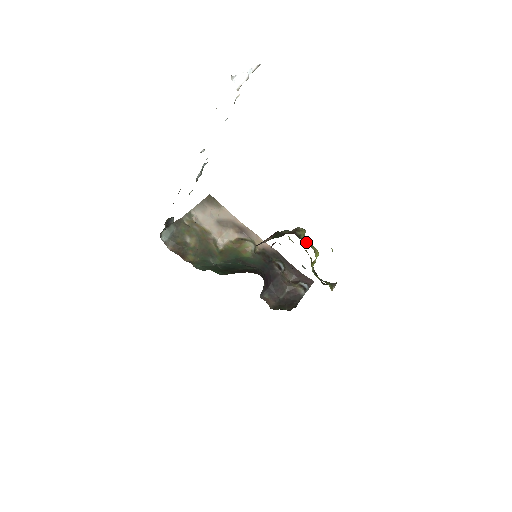
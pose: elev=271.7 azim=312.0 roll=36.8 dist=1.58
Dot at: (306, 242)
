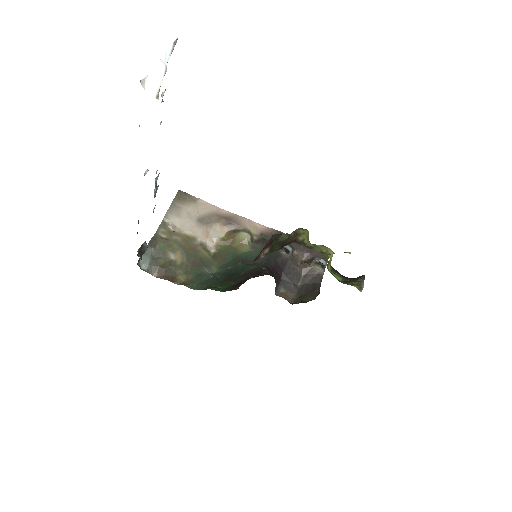
Dot at: (313, 244)
